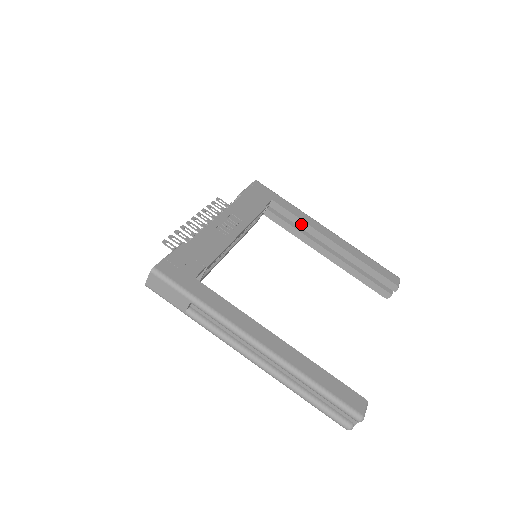
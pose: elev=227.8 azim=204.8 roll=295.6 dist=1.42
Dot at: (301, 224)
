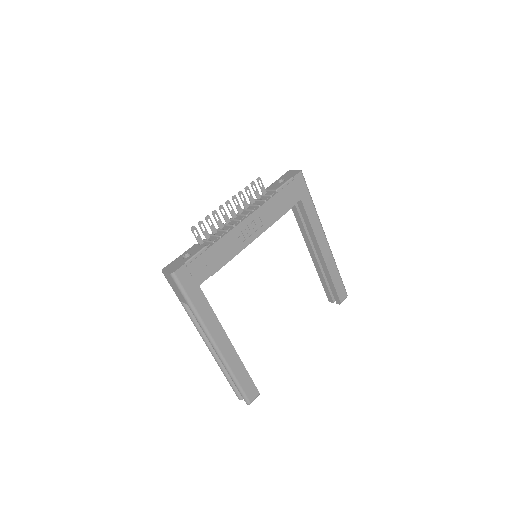
Dot at: (309, 228)
